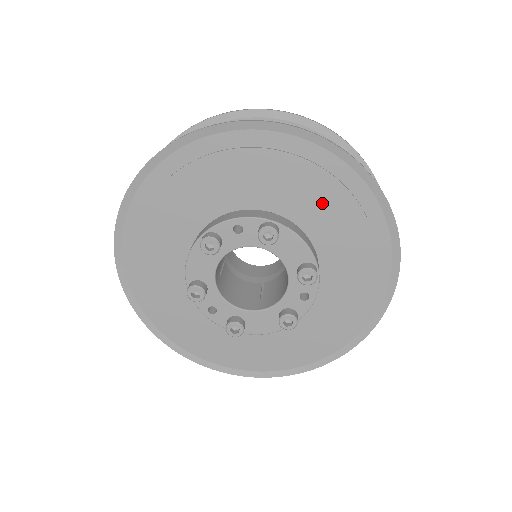
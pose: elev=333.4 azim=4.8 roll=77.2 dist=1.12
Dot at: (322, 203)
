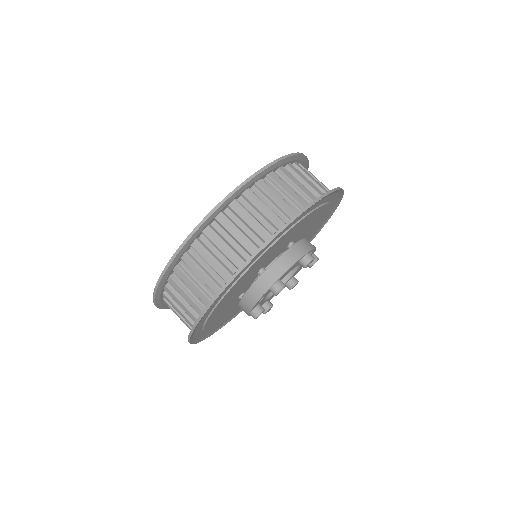
Dot at: (277, 246)
